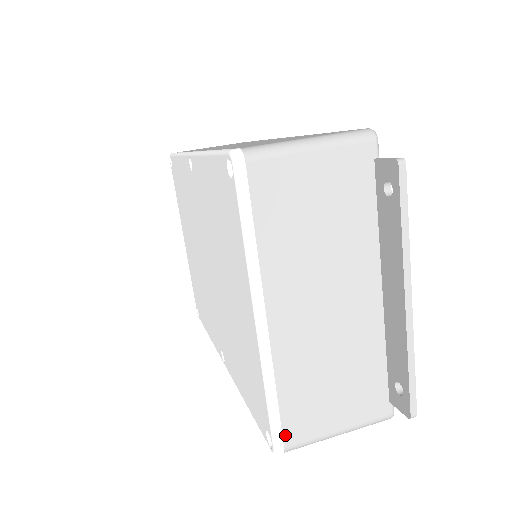
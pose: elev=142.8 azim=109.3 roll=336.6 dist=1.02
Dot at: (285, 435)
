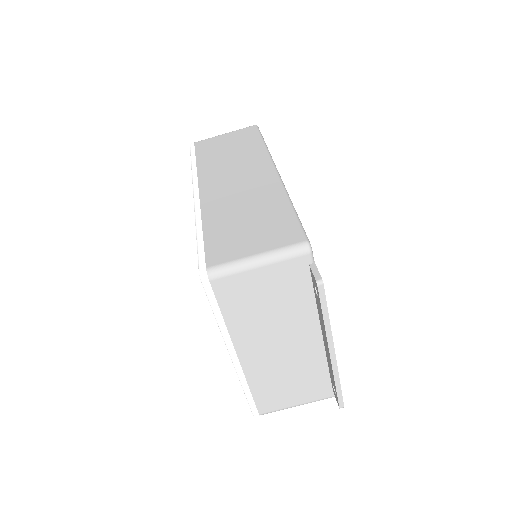
Dot at: (259, 409)
